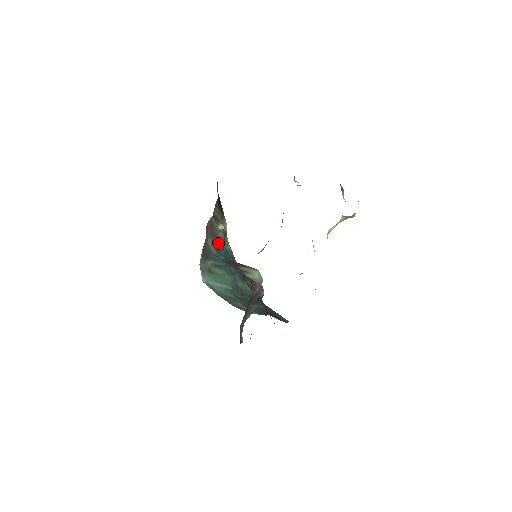
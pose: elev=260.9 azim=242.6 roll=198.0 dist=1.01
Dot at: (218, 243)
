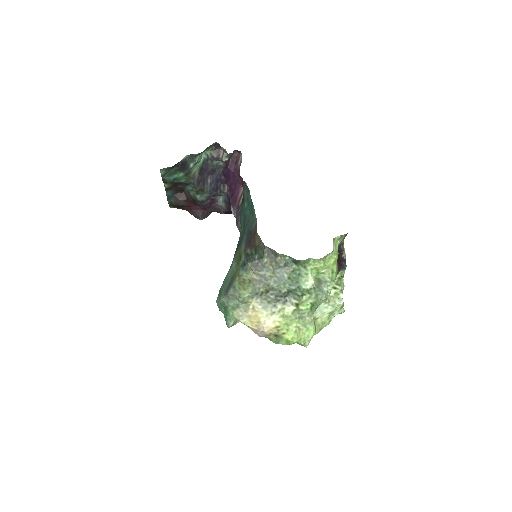
Dot at: occluded
